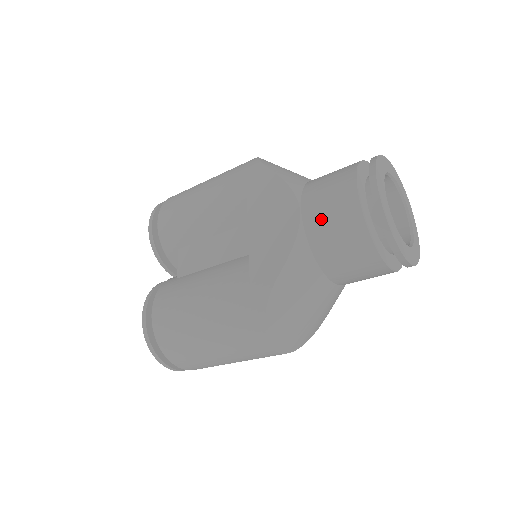
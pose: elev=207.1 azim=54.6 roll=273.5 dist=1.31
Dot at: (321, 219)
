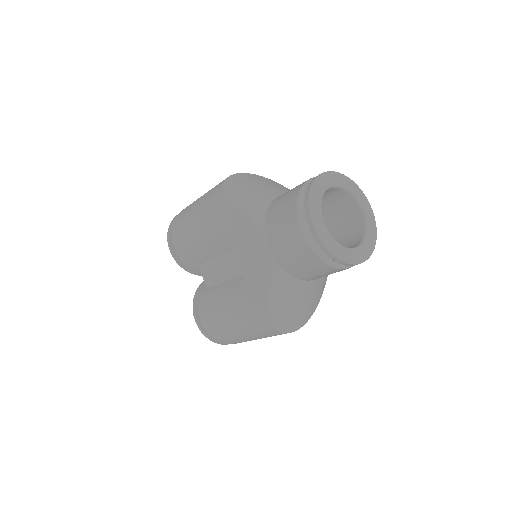
Dot at: (284, 253)
